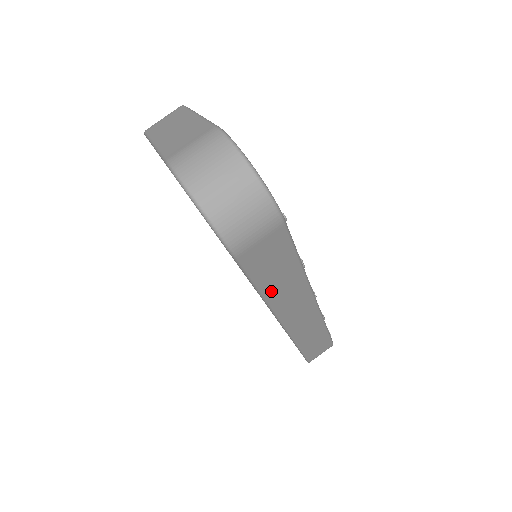
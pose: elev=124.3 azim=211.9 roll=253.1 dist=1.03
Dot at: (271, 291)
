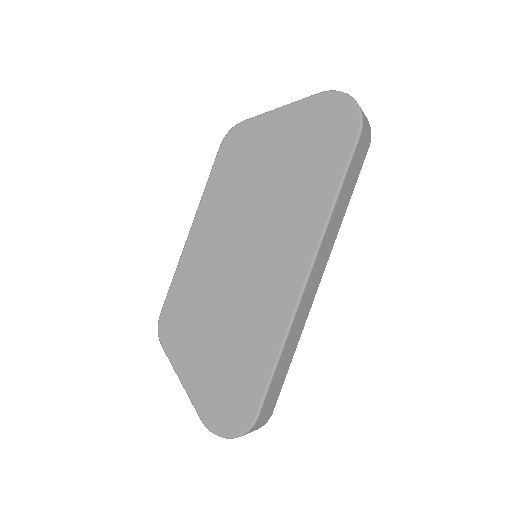
Dot at: (339, 201)
